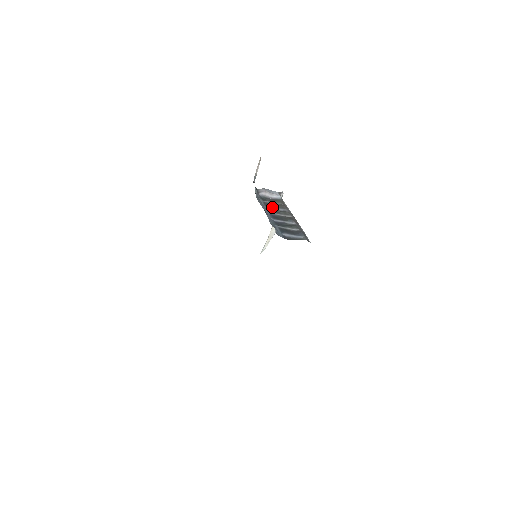
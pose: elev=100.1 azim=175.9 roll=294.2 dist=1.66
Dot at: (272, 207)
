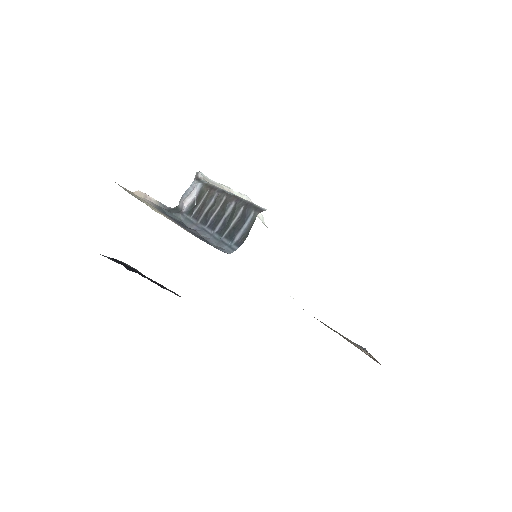
Dot at: (203, 212)
